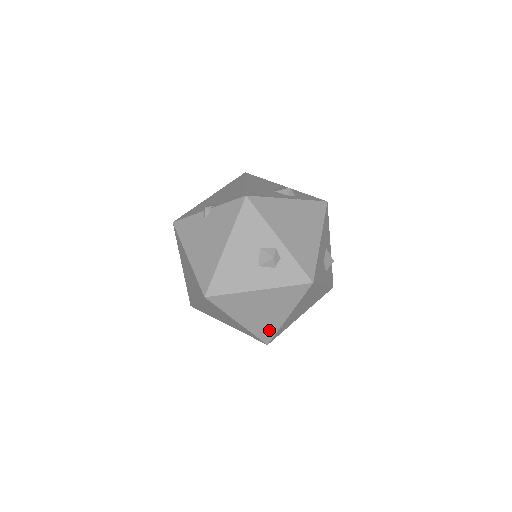
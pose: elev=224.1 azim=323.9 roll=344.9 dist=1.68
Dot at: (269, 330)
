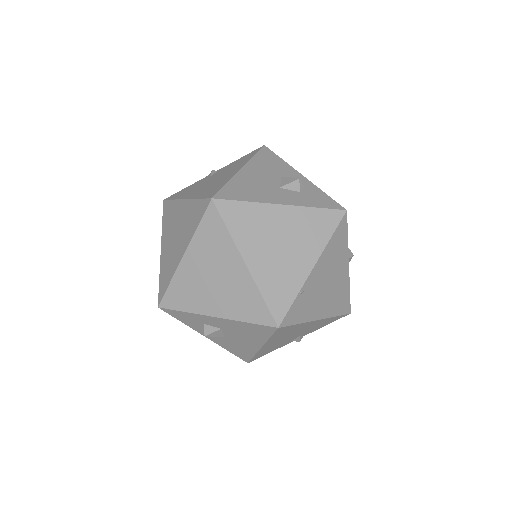
Dot at: (285, 292)
